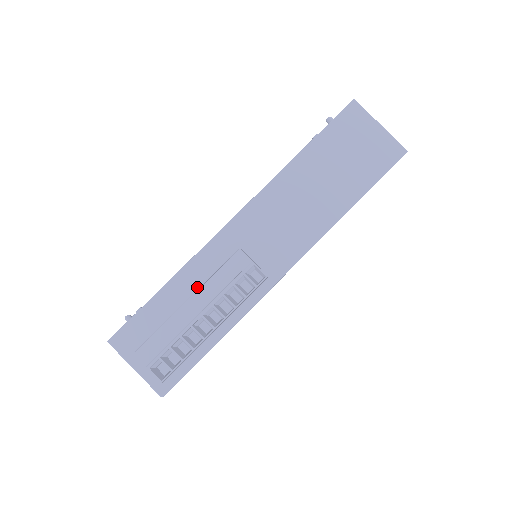
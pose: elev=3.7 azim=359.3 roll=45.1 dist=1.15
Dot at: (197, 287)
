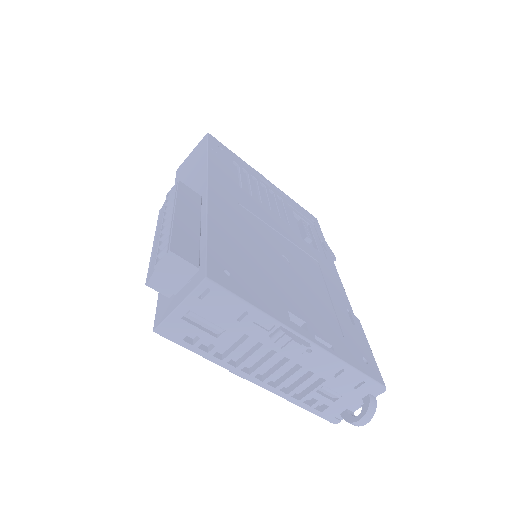
Dot at: (155, 235)
